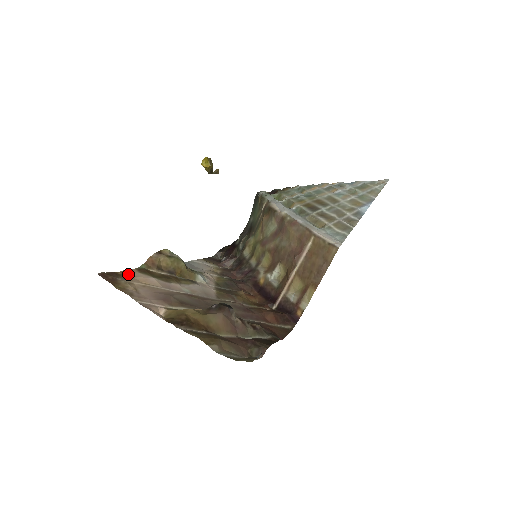
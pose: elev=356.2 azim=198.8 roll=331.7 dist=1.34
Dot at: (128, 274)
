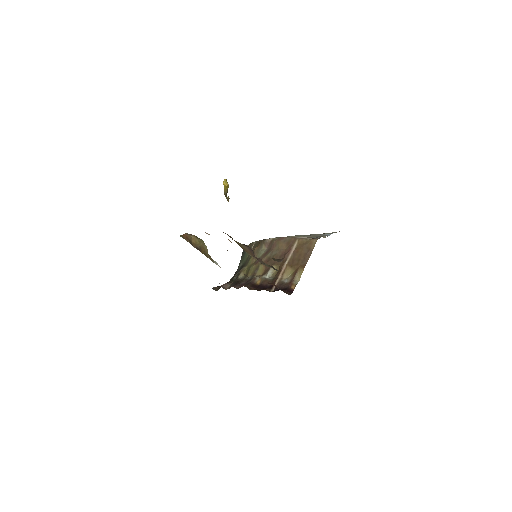
Dot at: occluded
